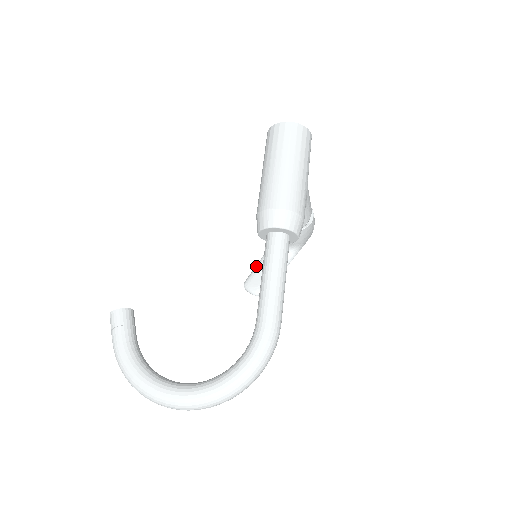
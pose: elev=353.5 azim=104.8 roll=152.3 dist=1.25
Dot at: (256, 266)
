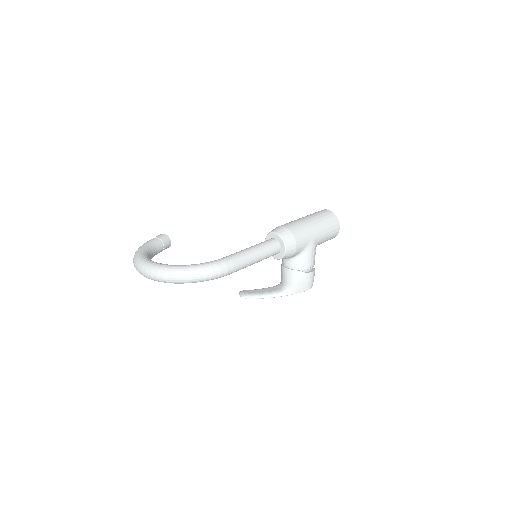
Dot at: (257, 289)
